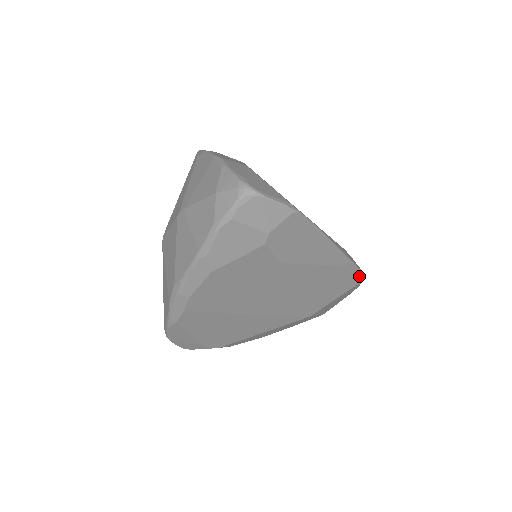
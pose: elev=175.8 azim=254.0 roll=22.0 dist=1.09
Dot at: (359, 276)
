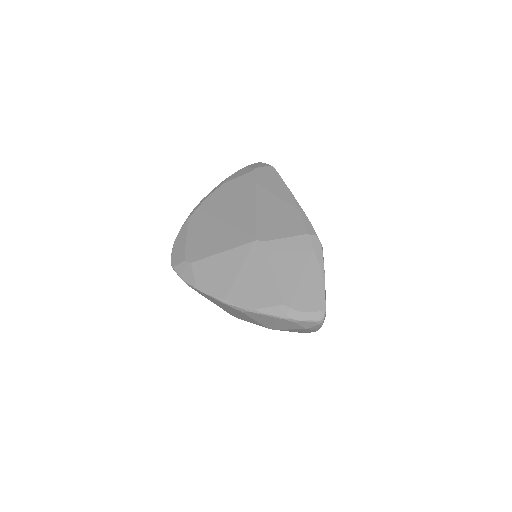
Dot at: (310, 229)
